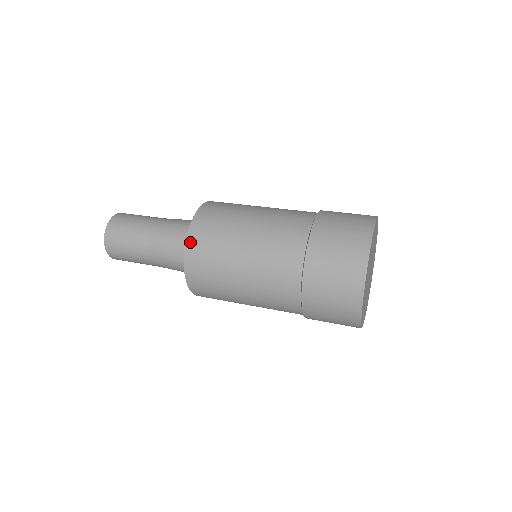
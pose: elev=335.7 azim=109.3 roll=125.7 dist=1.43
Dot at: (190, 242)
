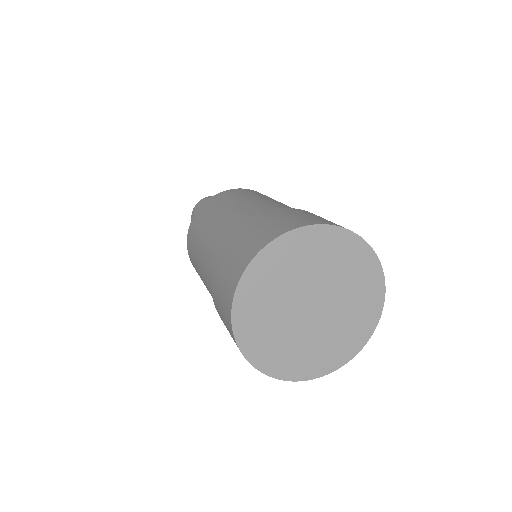
Dot at: (217, 195)
